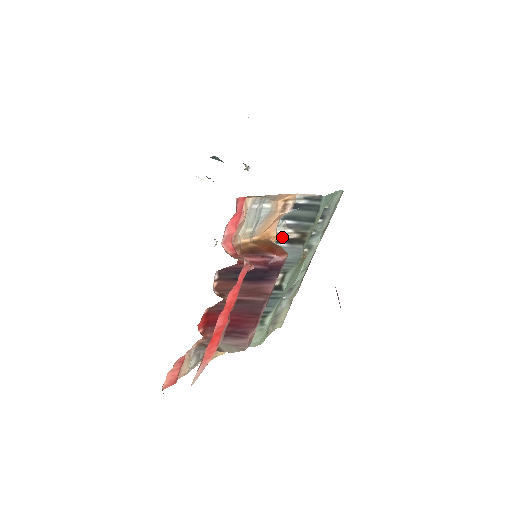
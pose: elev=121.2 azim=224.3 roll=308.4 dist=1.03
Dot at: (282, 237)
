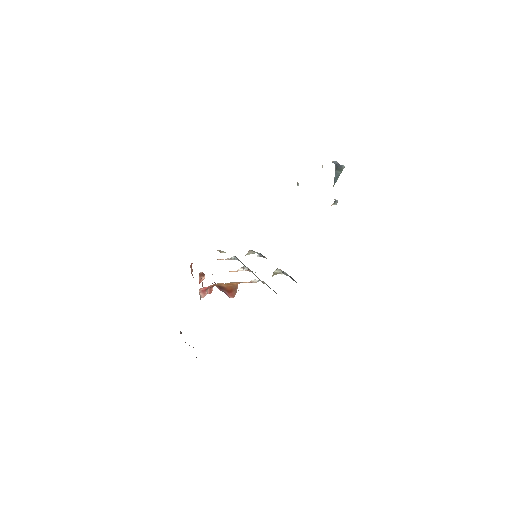
Dot at: (252, 282)
